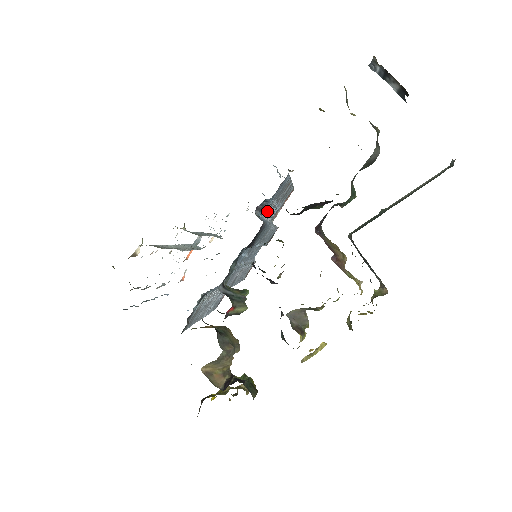
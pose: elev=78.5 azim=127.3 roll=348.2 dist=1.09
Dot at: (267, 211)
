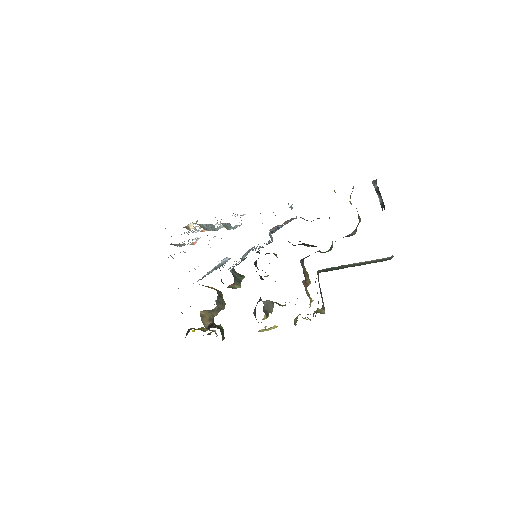
Dot at: occluded
